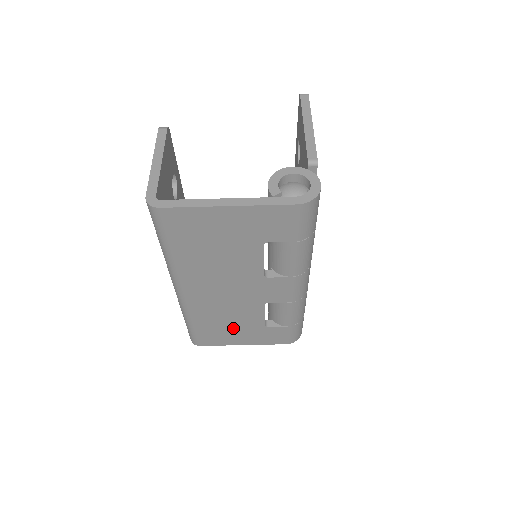
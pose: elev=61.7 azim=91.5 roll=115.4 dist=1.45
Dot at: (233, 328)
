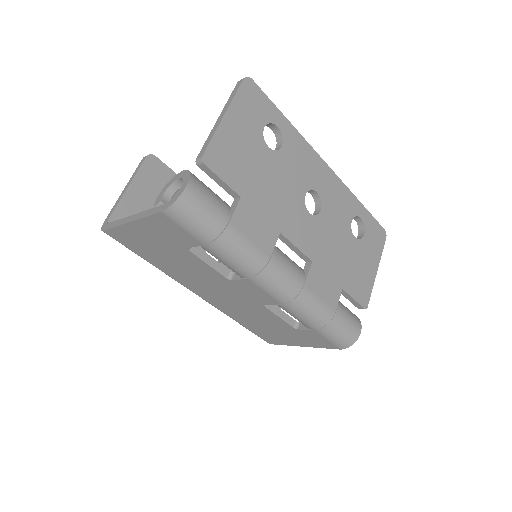
Dot at: (272, 329)
